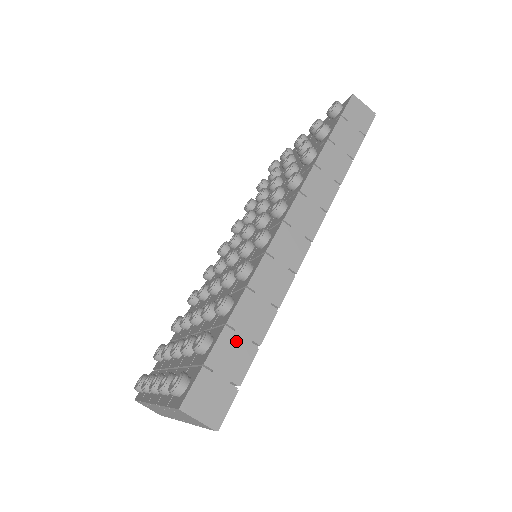
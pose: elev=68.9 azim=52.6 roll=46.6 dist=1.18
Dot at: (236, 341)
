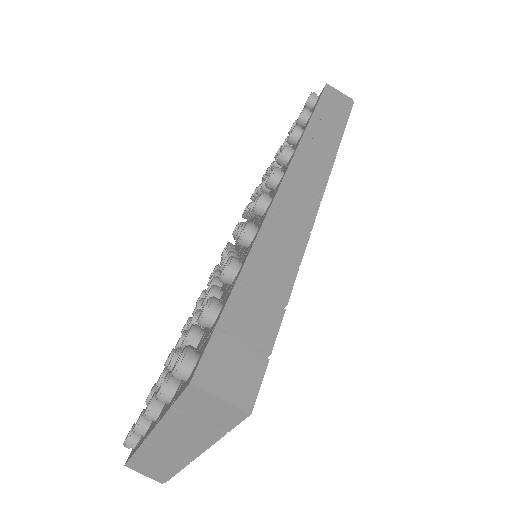
Dot at: (254, 299)
